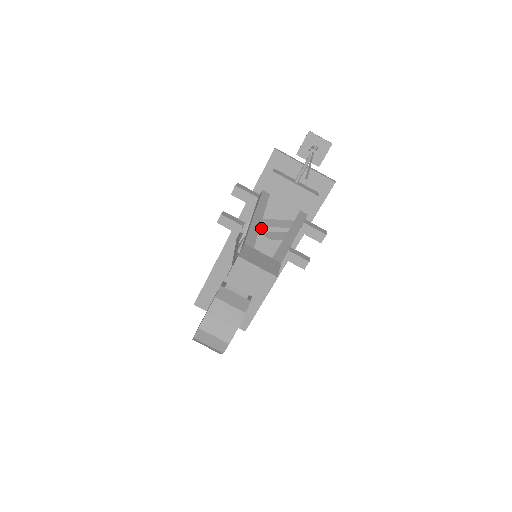
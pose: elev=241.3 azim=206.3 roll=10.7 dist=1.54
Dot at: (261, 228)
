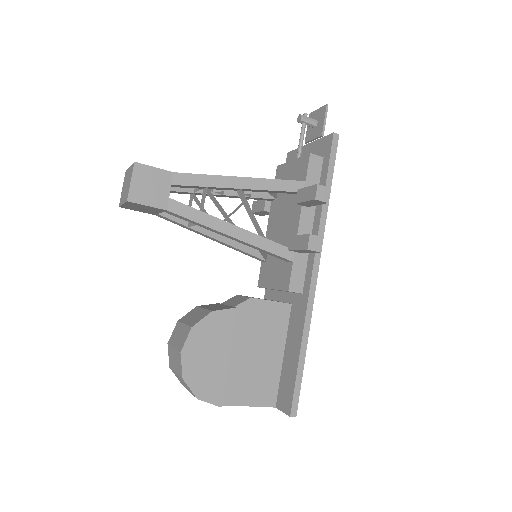
Dot at: (276, 233)
